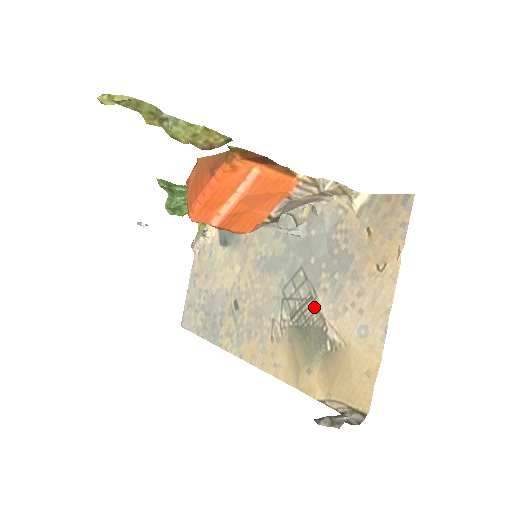
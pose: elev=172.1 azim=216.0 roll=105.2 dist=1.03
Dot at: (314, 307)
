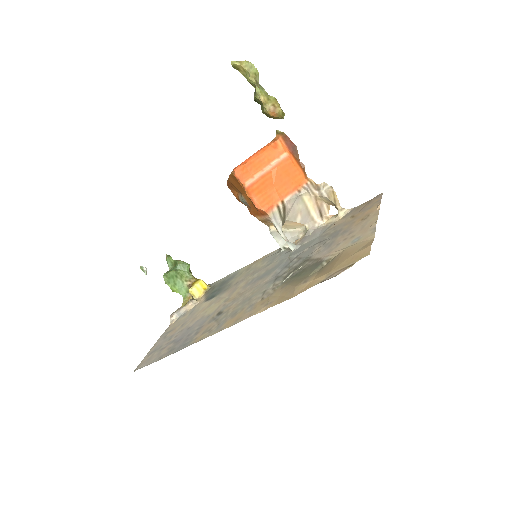
Dot at: (309, 260)
